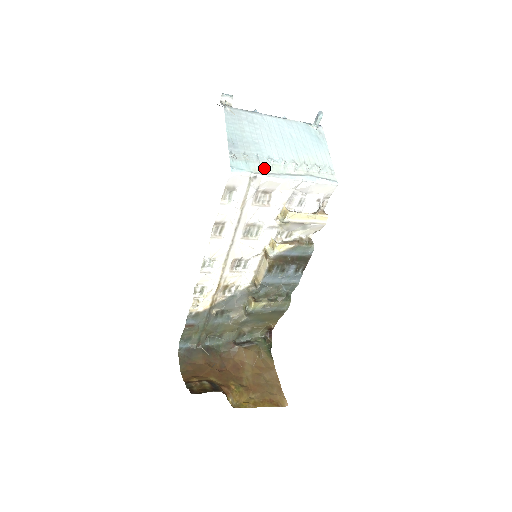
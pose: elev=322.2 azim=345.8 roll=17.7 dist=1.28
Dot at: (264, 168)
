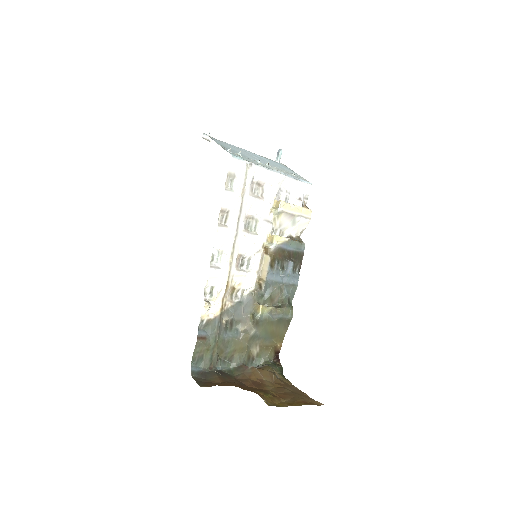
Dot at: (255, 163)
